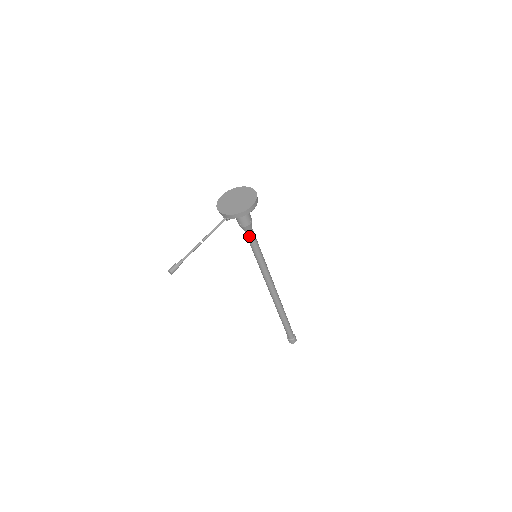
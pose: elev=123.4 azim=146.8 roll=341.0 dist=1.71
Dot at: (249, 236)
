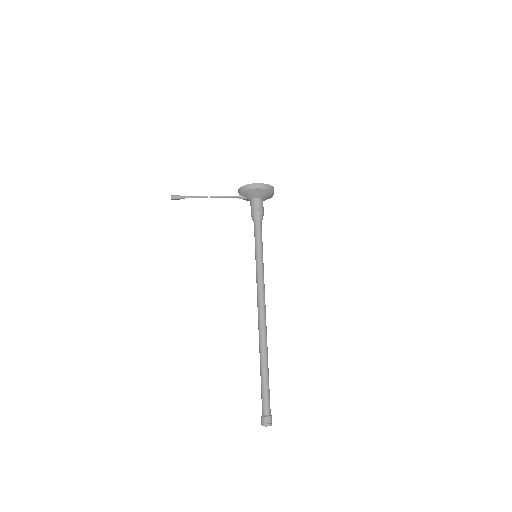
Dot at: (255, 228)
